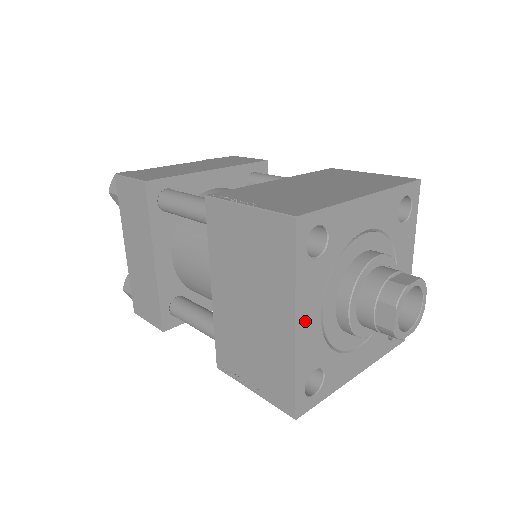
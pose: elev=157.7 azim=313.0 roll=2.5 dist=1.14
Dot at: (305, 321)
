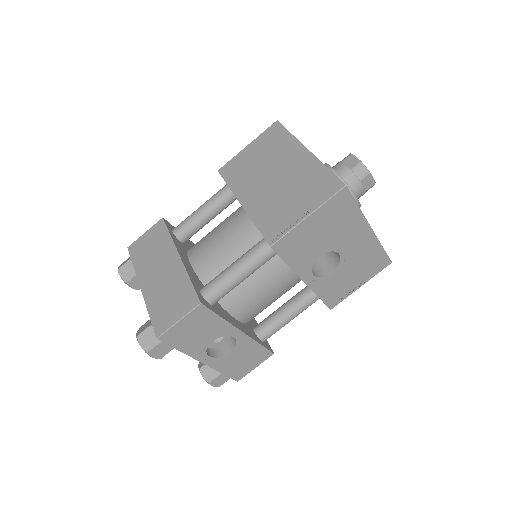
Dot at: occluded
